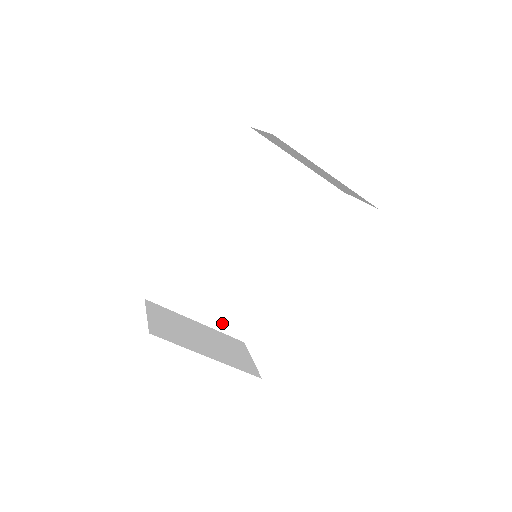
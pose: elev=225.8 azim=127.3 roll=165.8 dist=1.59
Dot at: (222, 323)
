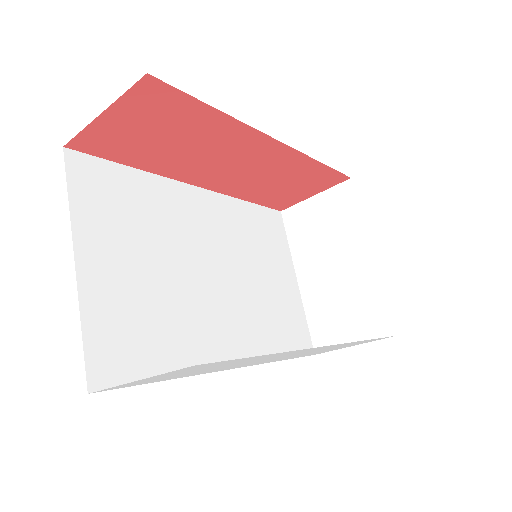
Dot at: (99, 314)
